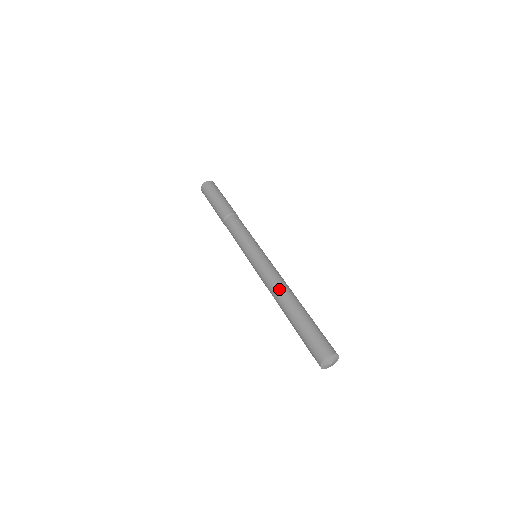
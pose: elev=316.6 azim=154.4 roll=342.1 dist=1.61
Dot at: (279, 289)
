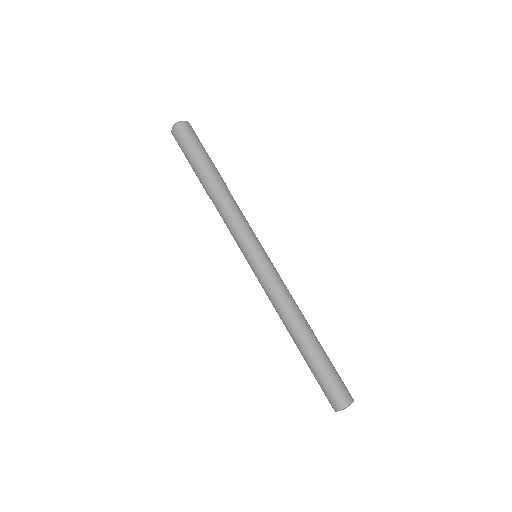
Dot at: (282, 320)
